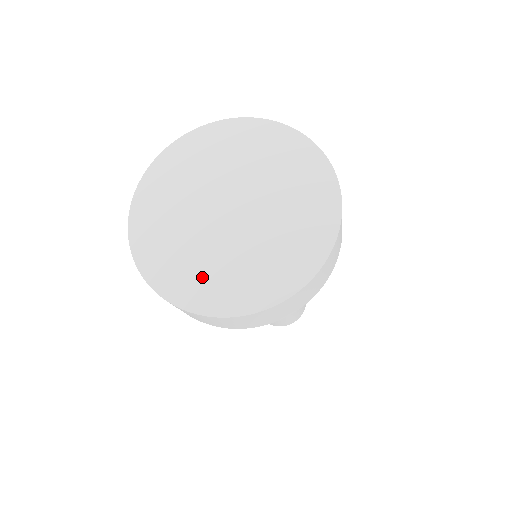
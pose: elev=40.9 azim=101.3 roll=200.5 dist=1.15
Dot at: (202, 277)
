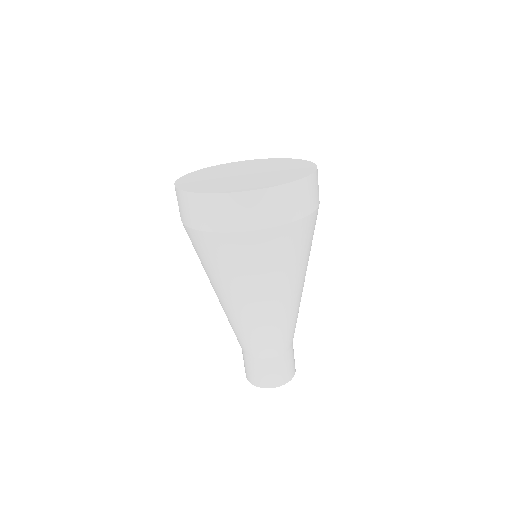
Dot at: (224, 186)
